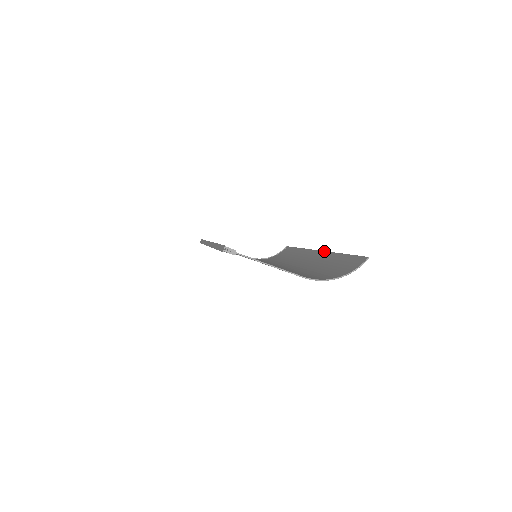
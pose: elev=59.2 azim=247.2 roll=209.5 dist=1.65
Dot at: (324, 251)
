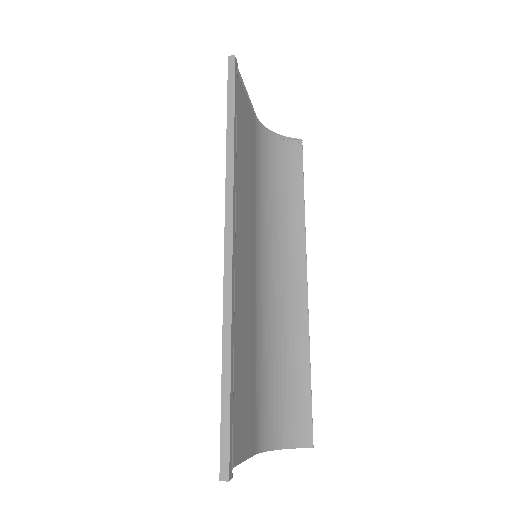
Dot at: occluded
